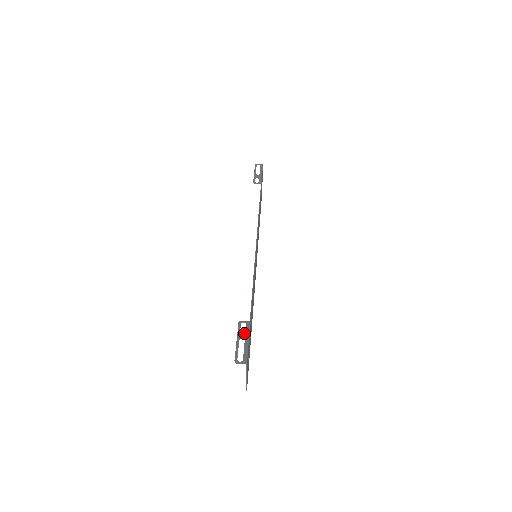
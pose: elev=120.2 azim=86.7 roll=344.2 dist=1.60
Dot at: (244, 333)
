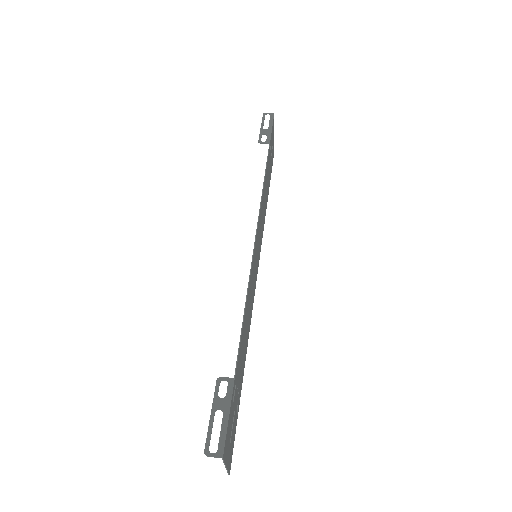
Dot at: (223, 400)
